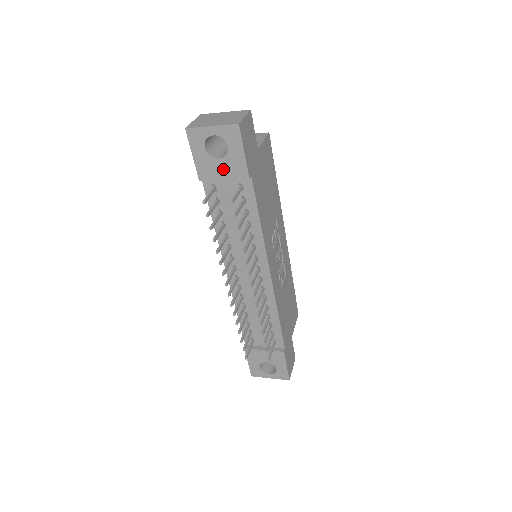
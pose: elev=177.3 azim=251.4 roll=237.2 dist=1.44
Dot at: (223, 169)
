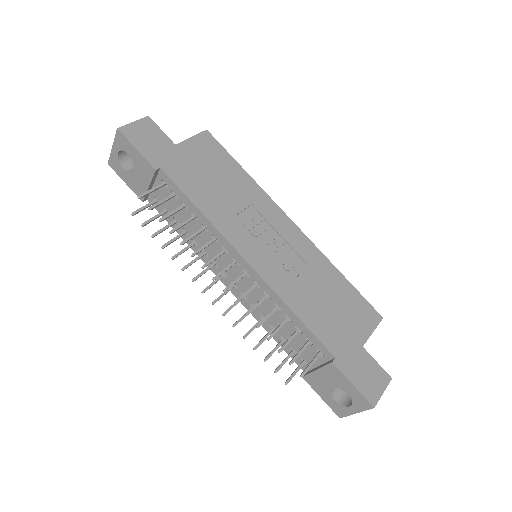
Dot at: (141, 177)
